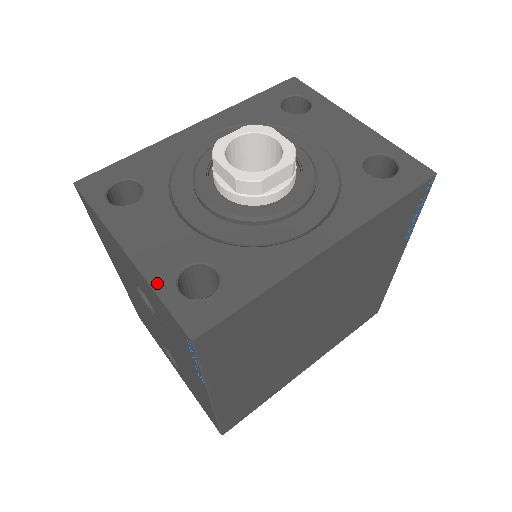
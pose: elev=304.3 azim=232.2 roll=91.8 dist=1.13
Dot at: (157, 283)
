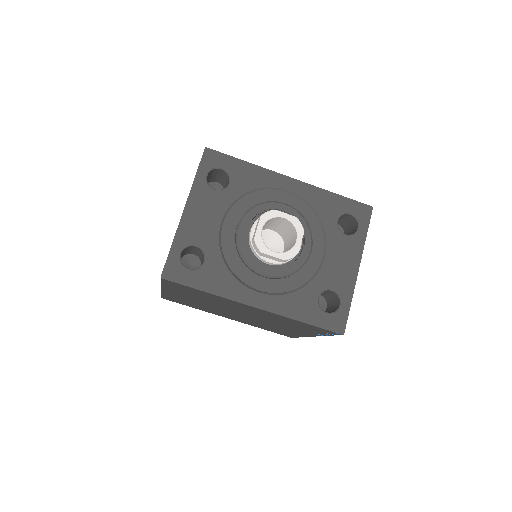
Dot at: (178, 239)
